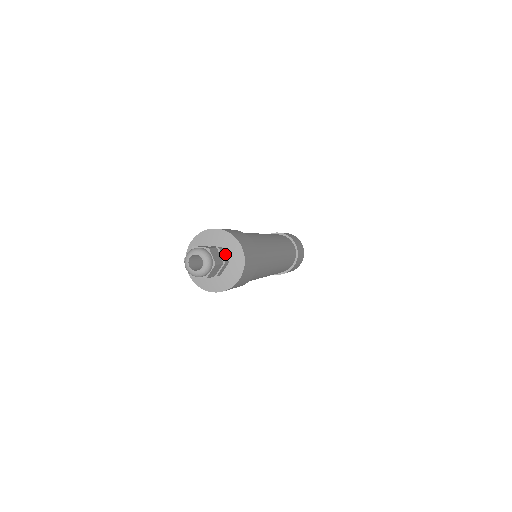
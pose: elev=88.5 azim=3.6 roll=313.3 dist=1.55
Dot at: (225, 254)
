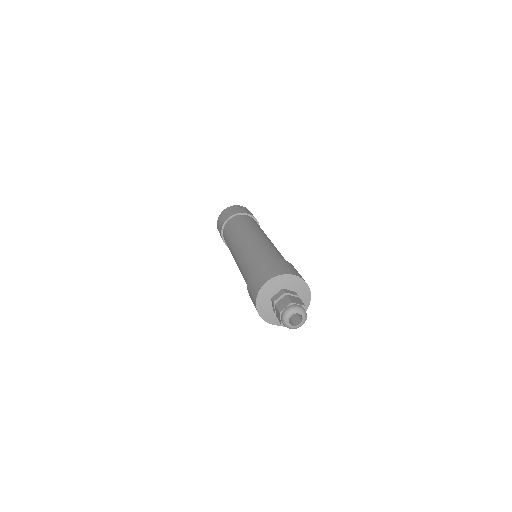
Dot at: (288, 290)
